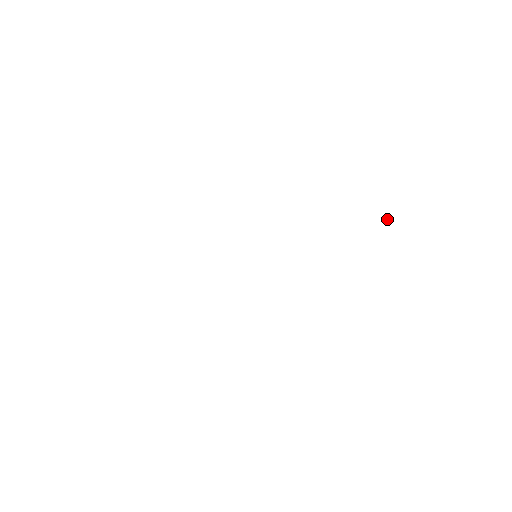
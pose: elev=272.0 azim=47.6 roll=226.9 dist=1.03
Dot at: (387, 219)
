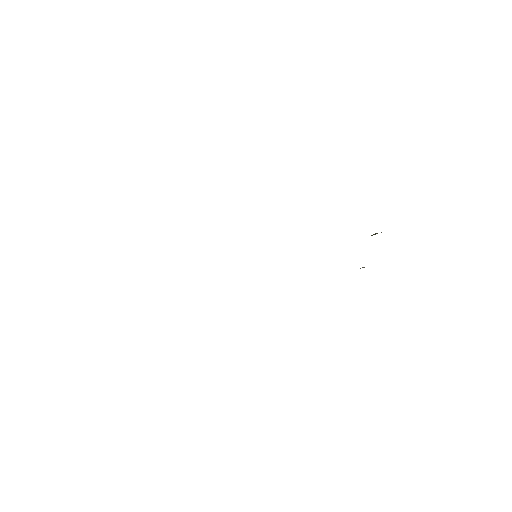
Dot at: occluded
